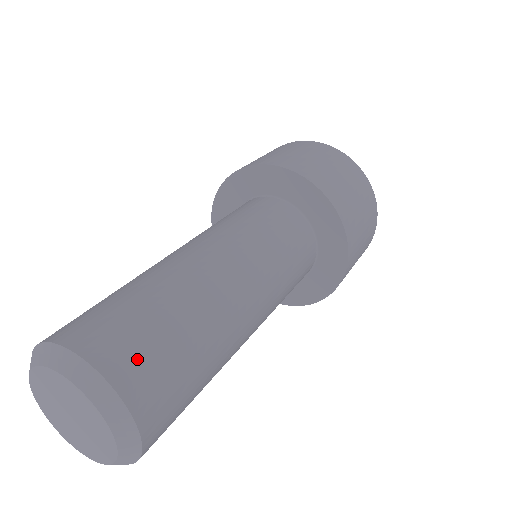
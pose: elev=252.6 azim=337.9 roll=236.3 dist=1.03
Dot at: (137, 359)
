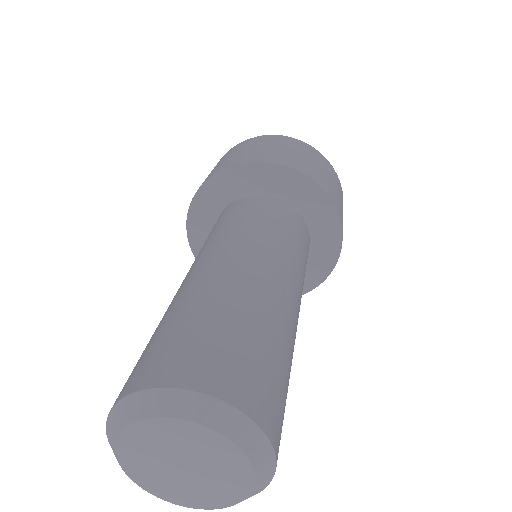
Dot at: (169, 357)
